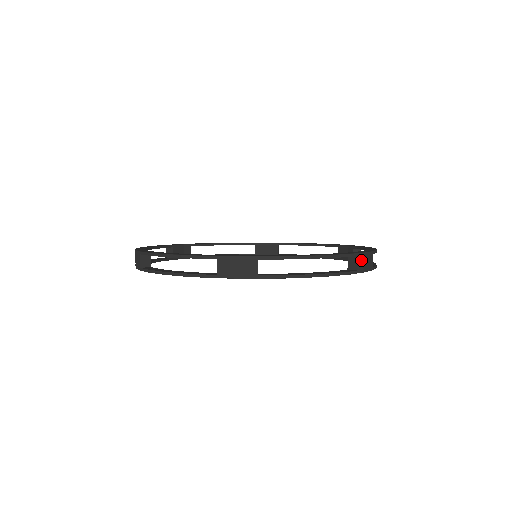
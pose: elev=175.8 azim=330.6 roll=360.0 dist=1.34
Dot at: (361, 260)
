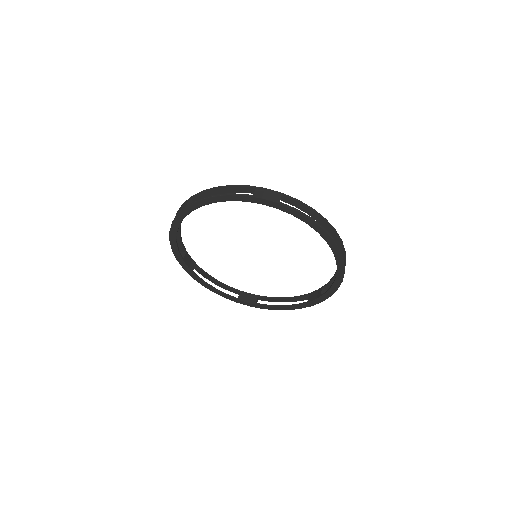
Dot at: (340, 242)
